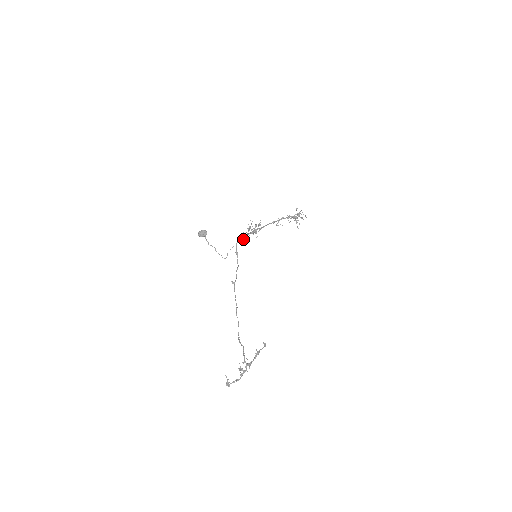
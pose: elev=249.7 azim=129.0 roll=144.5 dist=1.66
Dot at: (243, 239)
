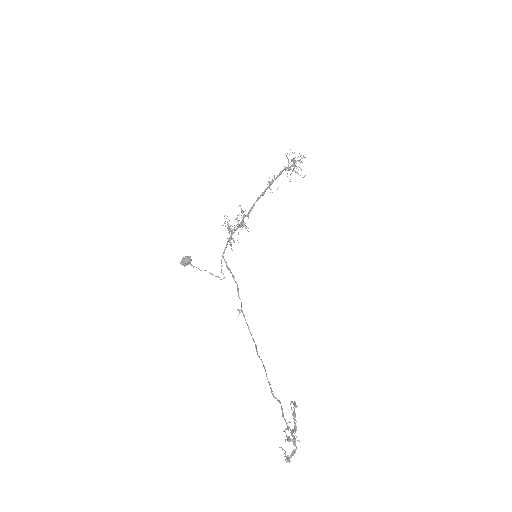
Dot at: (230, 244)
